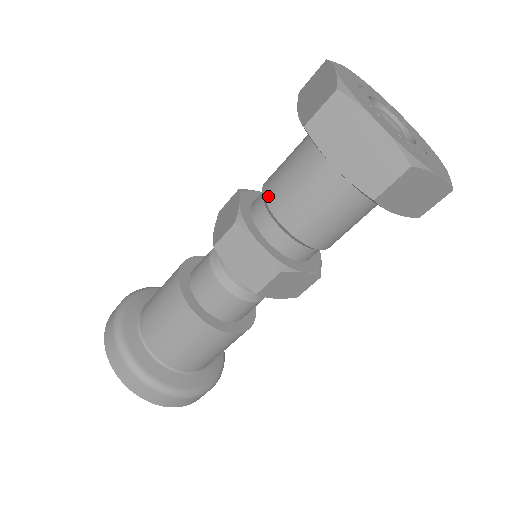
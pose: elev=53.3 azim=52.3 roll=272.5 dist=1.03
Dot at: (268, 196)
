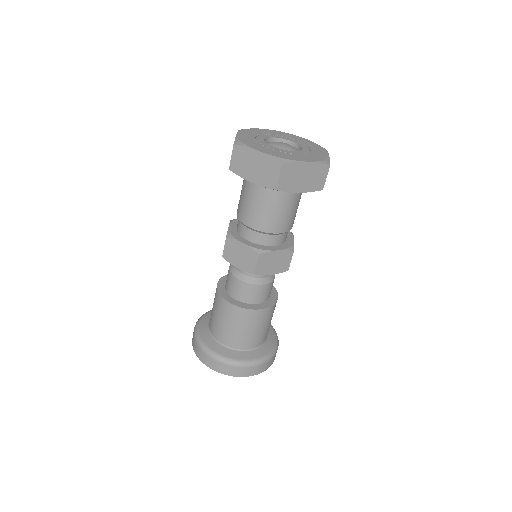
Dot at: (238, 215)
